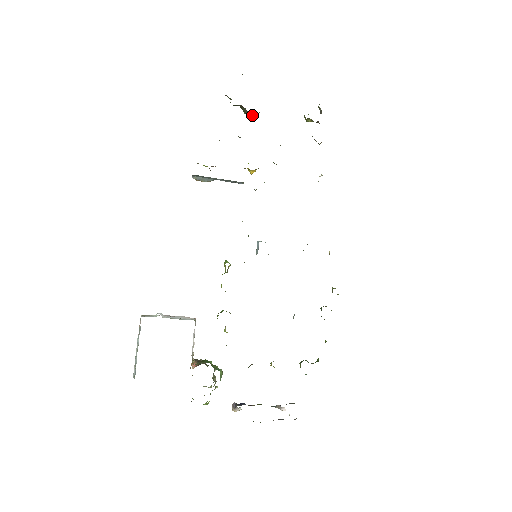
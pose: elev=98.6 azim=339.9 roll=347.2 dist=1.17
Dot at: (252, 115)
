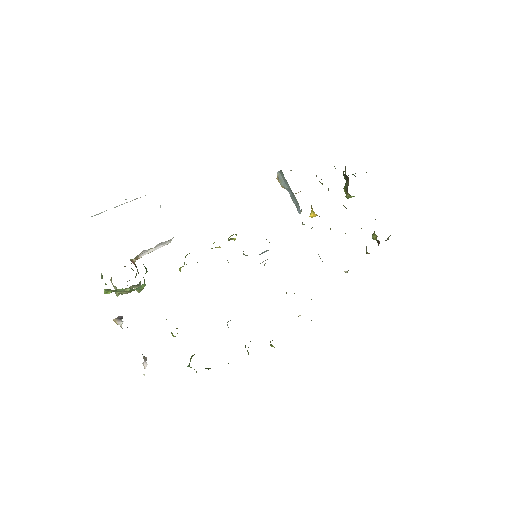
Dot at: occluded
